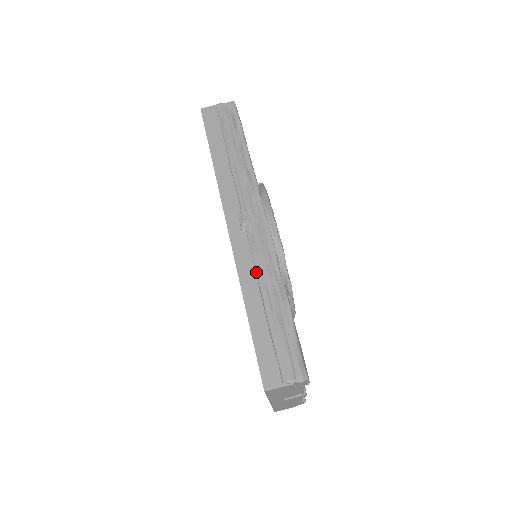
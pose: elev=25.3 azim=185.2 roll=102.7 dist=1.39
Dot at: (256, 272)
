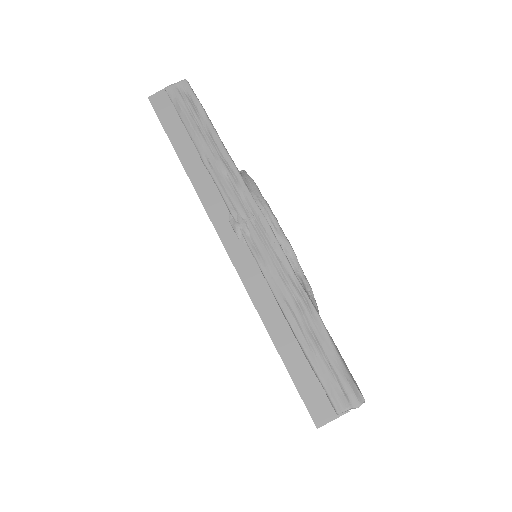
Dot at: (268, 284)
